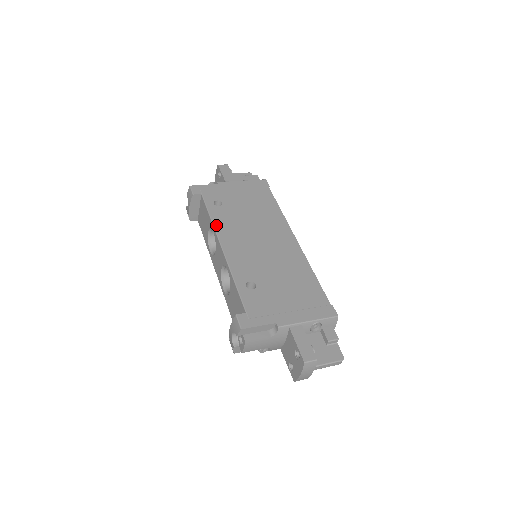
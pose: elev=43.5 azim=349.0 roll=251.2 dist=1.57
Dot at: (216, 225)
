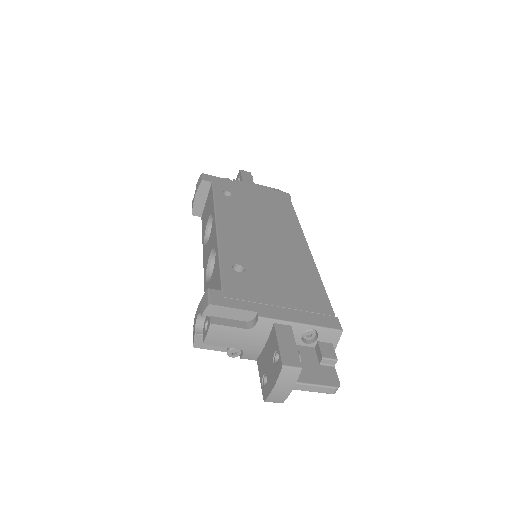
Dot at: (218, 208)
